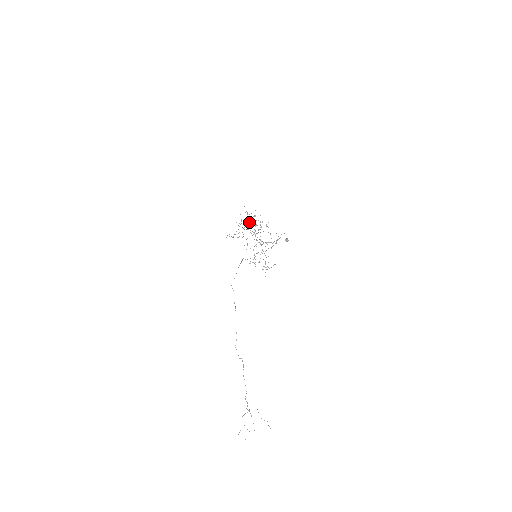
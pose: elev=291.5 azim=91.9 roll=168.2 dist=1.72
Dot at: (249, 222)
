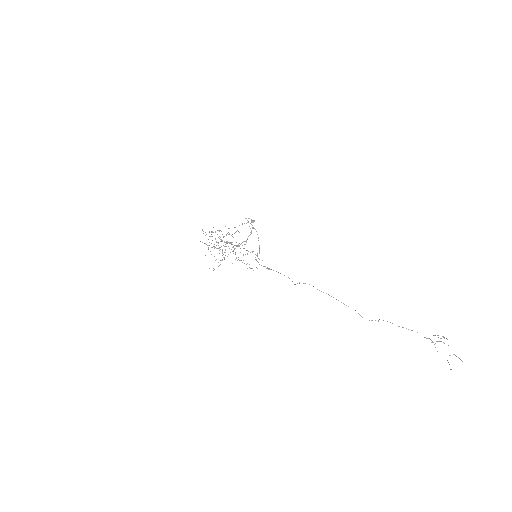
Dot at: (223, 236)
